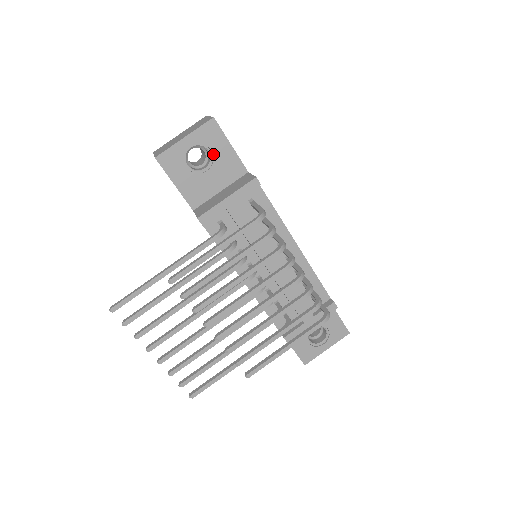
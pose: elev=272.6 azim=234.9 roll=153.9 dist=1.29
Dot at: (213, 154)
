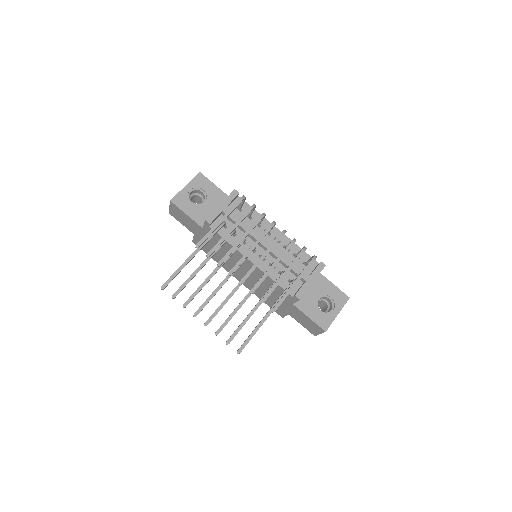
Dot at: (205, 192)
